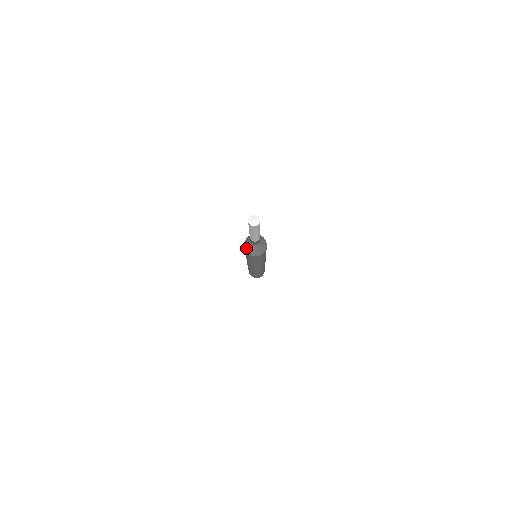
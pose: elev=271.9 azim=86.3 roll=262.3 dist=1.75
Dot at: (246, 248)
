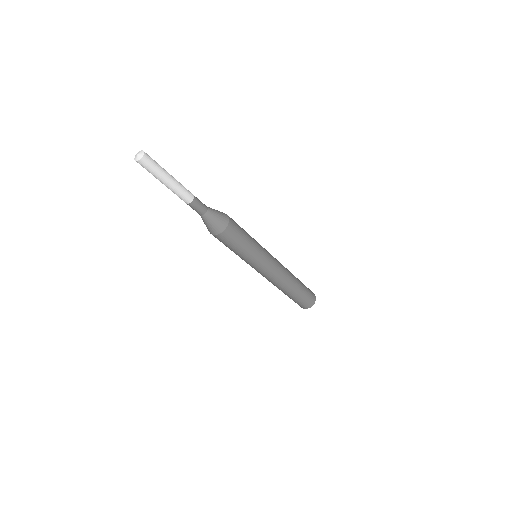
Dot at: (208, 230)
